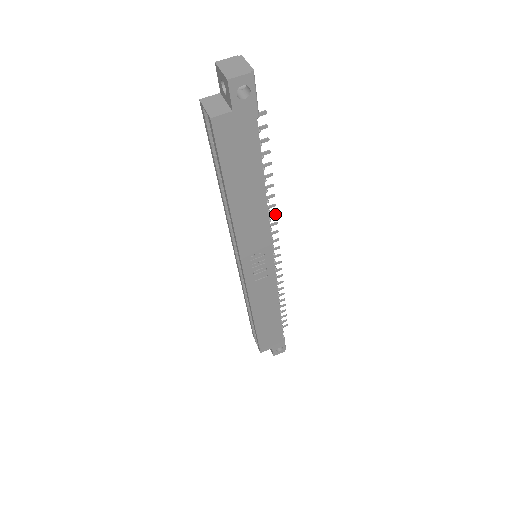
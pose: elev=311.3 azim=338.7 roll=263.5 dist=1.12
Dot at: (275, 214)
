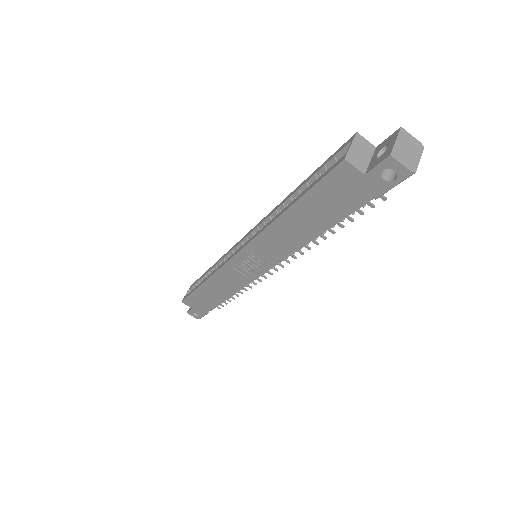
Dot at: (302, 253)
